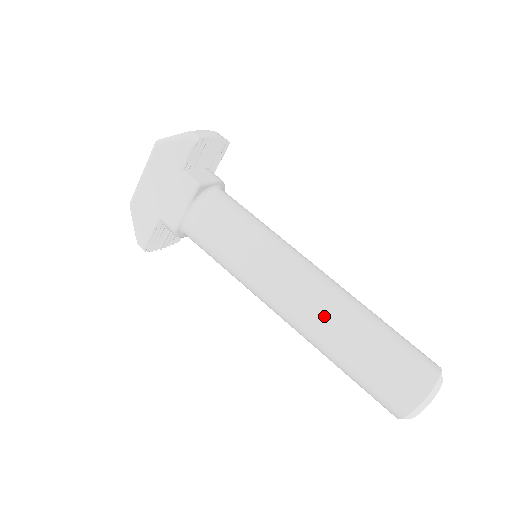
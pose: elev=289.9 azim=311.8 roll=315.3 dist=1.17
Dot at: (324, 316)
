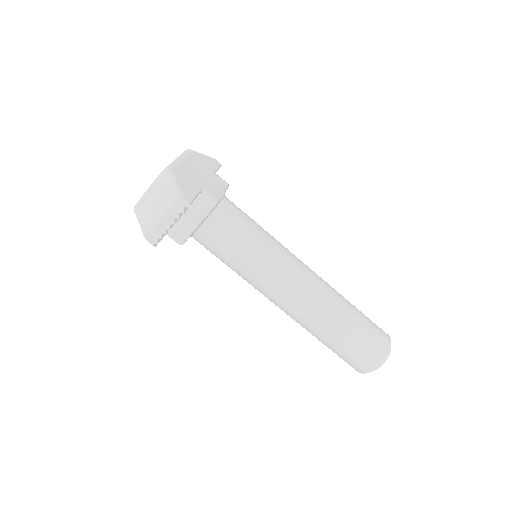
Dot at: occluded
